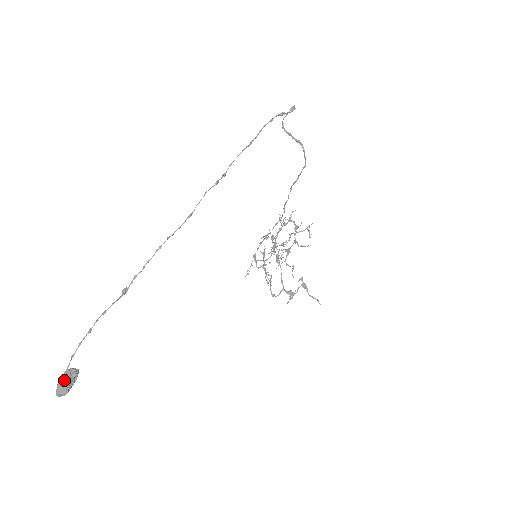
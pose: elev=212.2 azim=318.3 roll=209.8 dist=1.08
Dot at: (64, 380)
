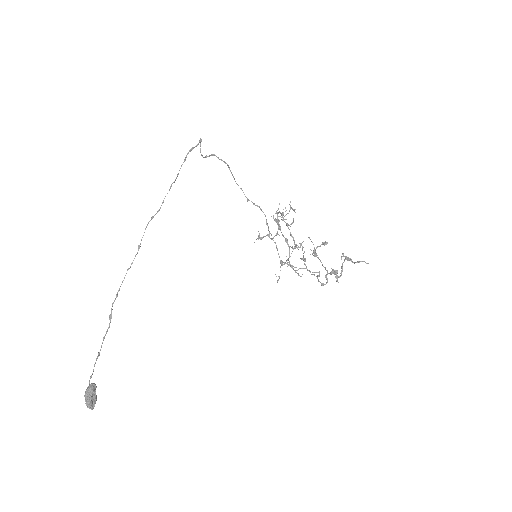
Dot at: (85, 393)
